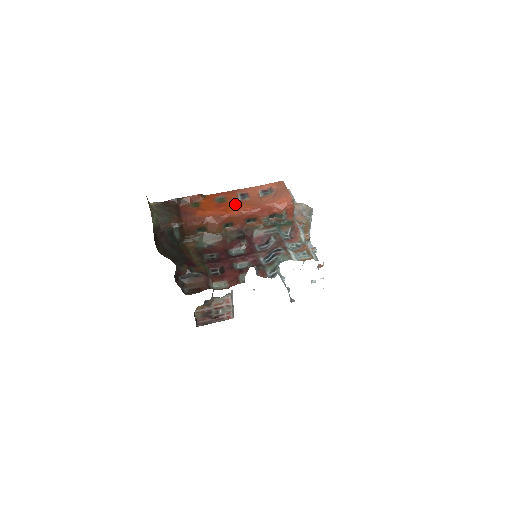
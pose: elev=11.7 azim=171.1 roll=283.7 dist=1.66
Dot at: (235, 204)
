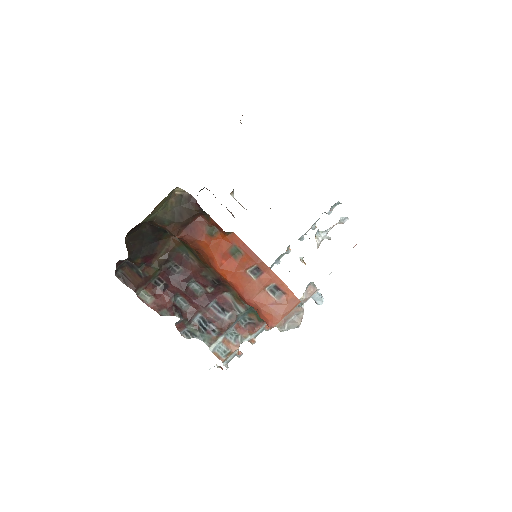
Dot at: (236, 272)
